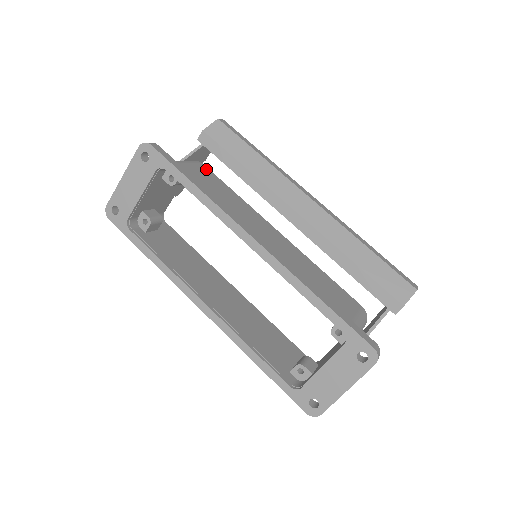
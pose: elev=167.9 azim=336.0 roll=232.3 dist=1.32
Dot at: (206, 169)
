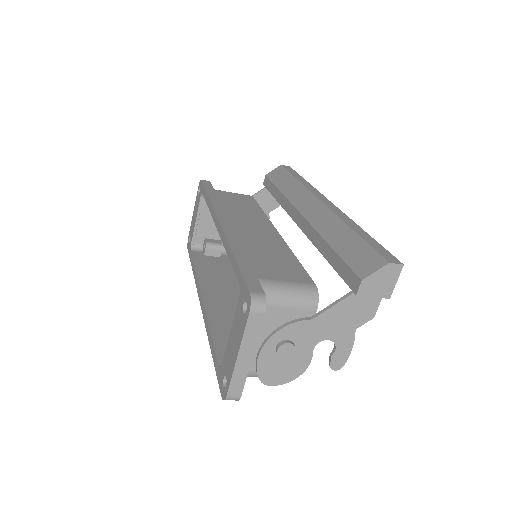
Dot at: (250, 198)
